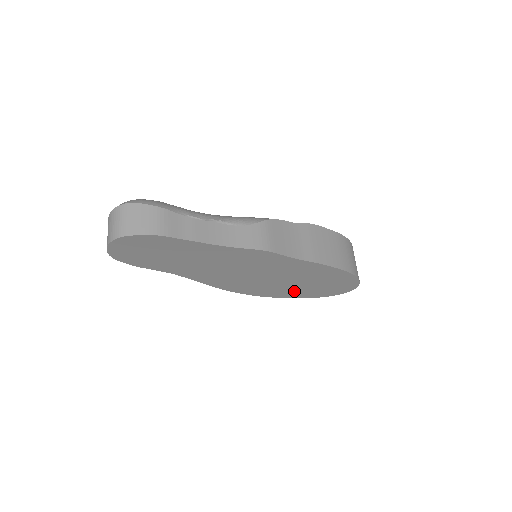
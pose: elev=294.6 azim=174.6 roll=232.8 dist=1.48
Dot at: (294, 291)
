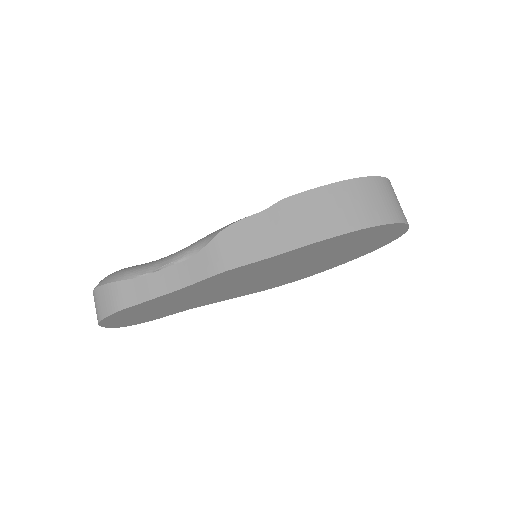
Dot at: (336, 260)
